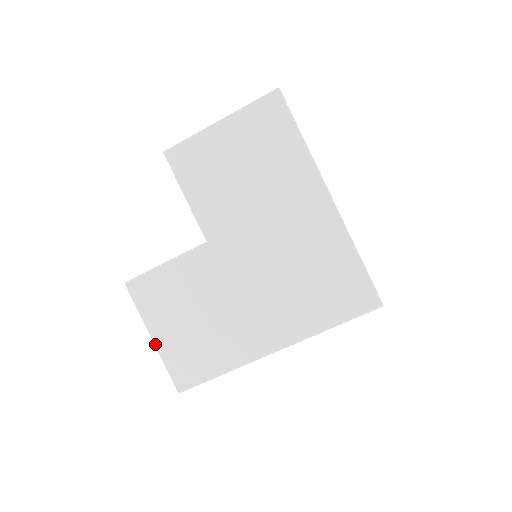
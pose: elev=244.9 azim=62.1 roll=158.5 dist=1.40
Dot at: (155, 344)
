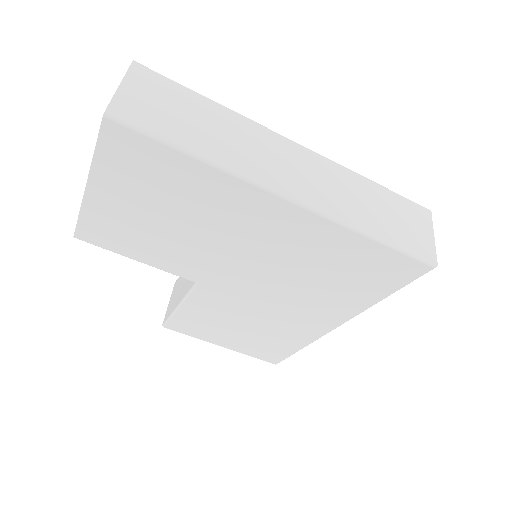
Dot at: occluded
